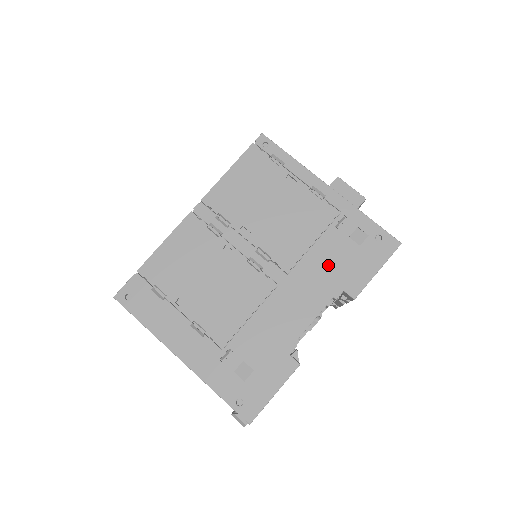
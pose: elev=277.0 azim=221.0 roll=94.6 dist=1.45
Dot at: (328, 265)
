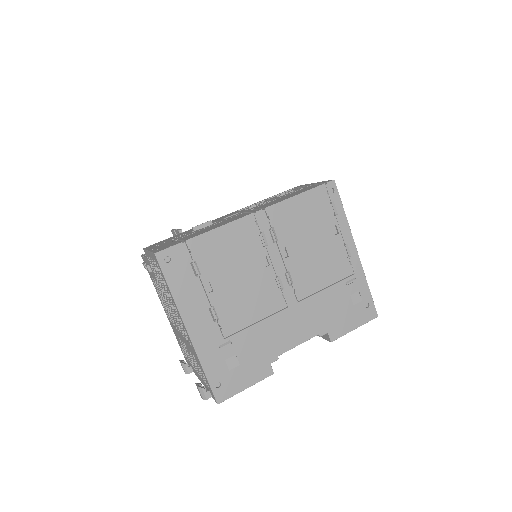
Dot at: (327, 309)
